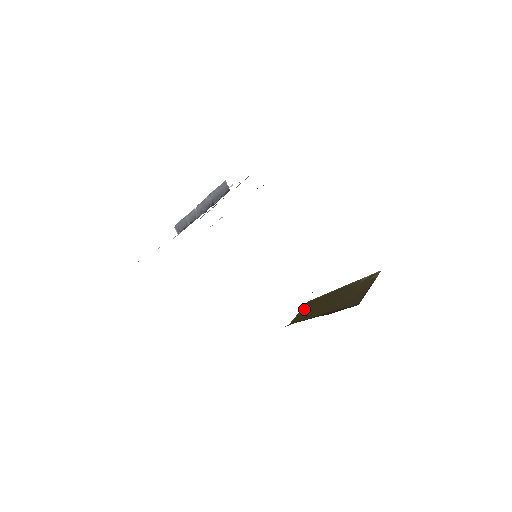
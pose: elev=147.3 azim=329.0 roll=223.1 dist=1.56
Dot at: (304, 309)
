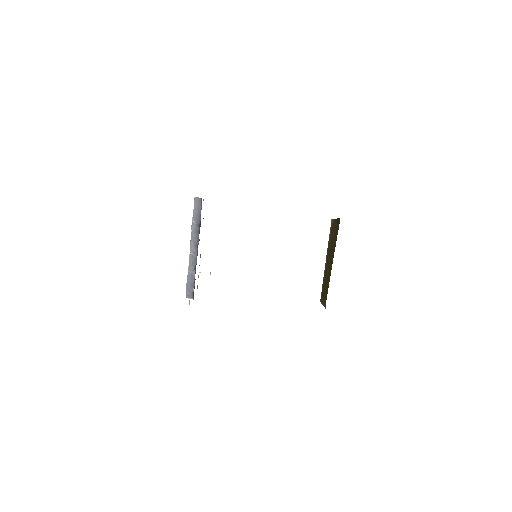
Dot at: (323, 299)
